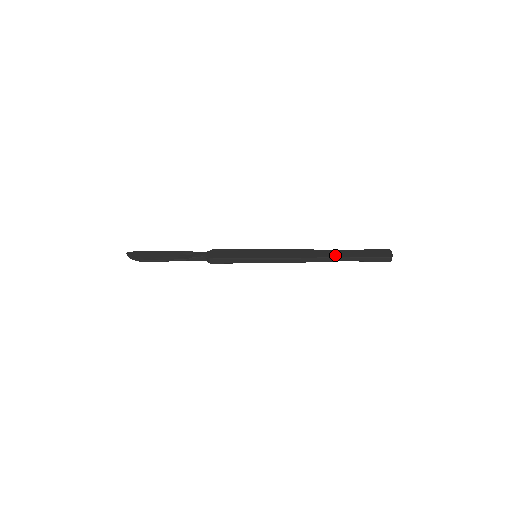
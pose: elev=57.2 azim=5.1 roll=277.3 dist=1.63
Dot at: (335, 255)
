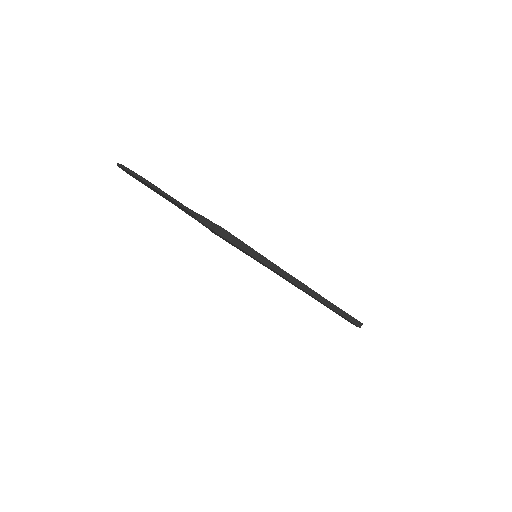
Dot at: occluded
